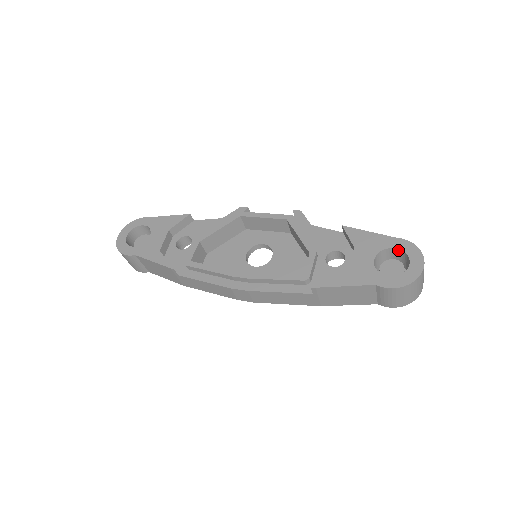
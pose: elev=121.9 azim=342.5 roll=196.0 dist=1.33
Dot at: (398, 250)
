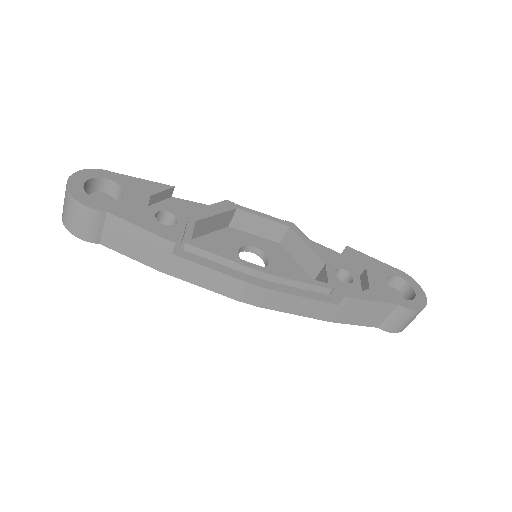
Dot at: (400, 279)
